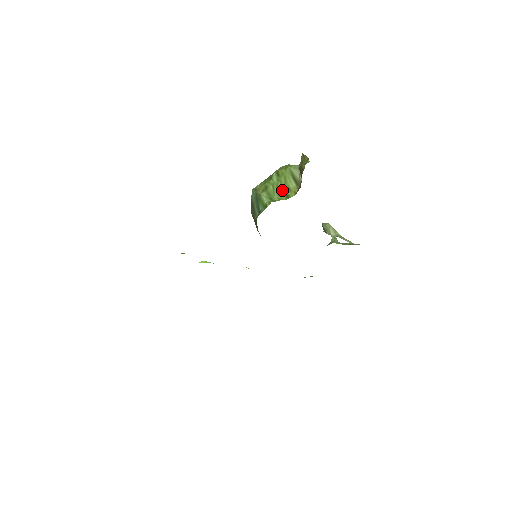
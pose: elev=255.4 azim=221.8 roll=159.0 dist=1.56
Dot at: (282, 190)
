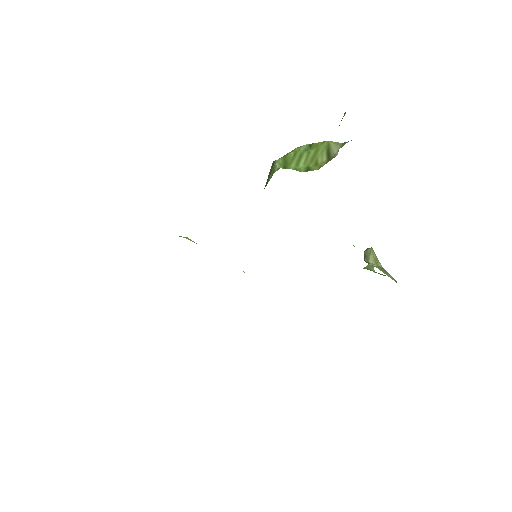
Dot at: (305, 161)
